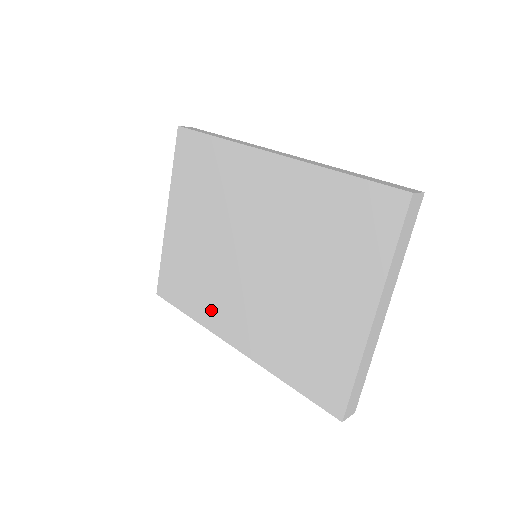
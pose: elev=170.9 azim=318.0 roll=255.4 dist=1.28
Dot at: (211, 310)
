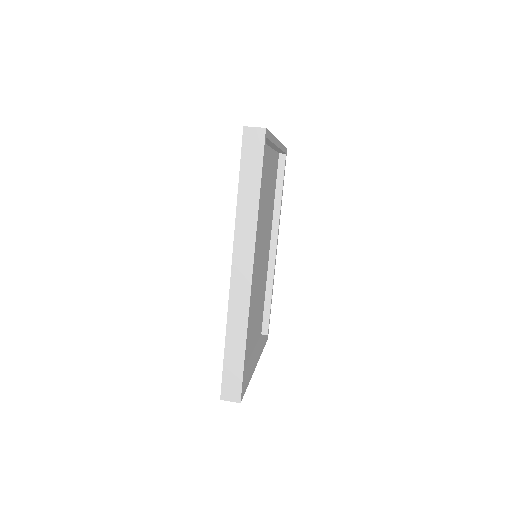
Dot at: occluded
